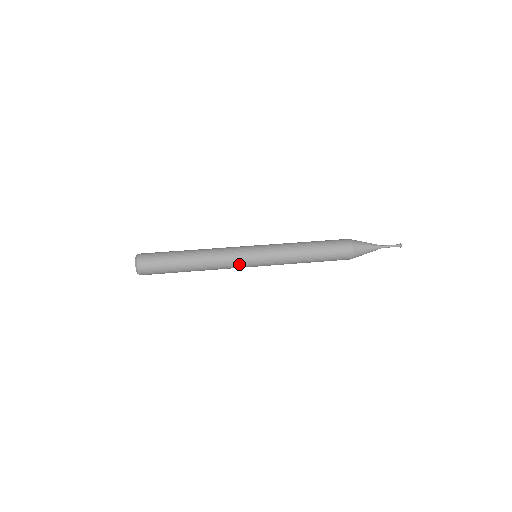
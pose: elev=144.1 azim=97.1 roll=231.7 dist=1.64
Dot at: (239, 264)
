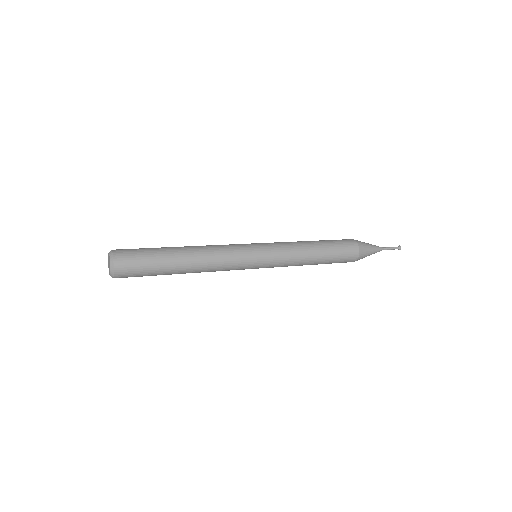
Dot at: (239, 249)
